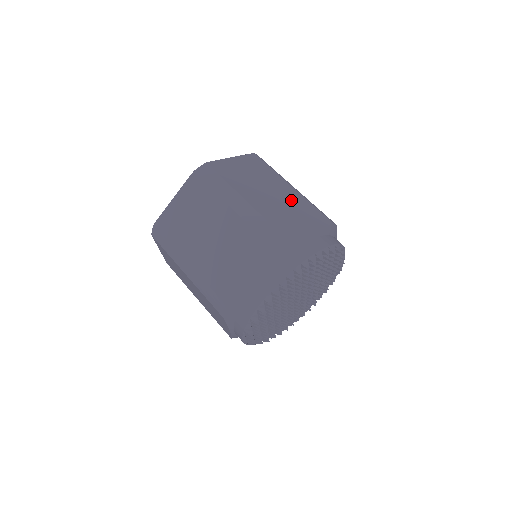
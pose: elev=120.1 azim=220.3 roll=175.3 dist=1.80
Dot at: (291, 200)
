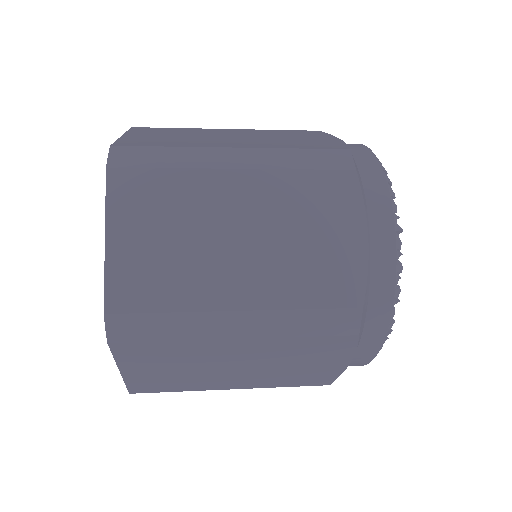
Dot at: (258, 134)
